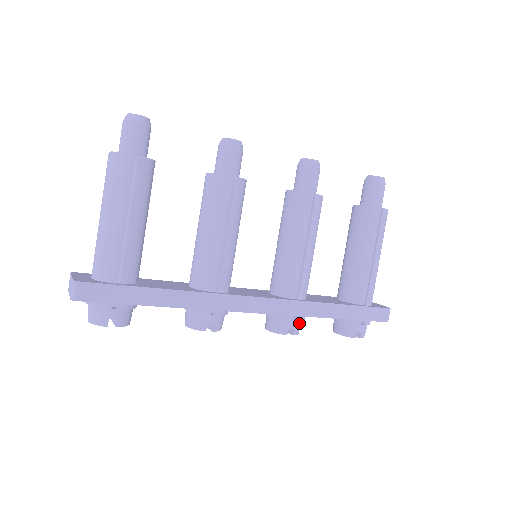
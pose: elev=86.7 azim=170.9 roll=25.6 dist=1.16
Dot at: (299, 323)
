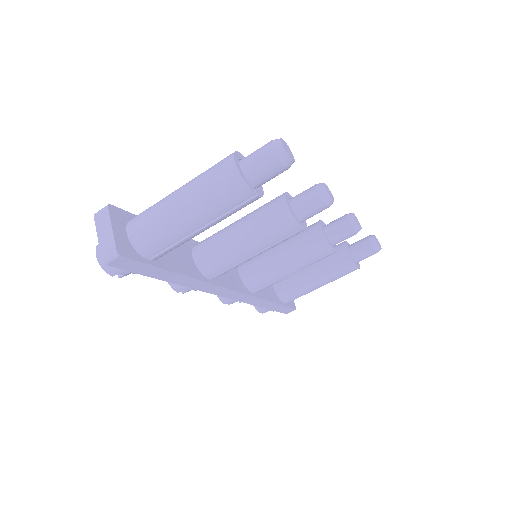
Dot at: occluded
